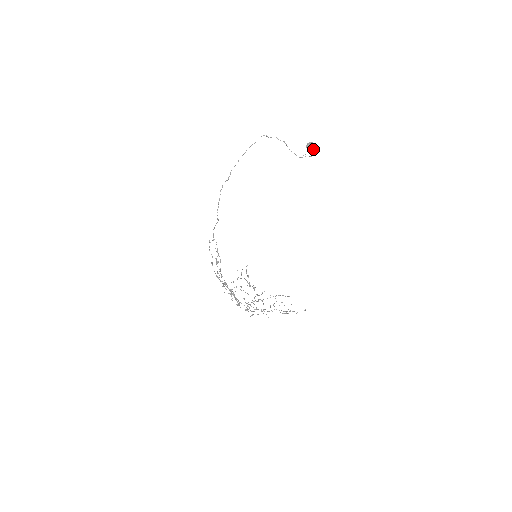
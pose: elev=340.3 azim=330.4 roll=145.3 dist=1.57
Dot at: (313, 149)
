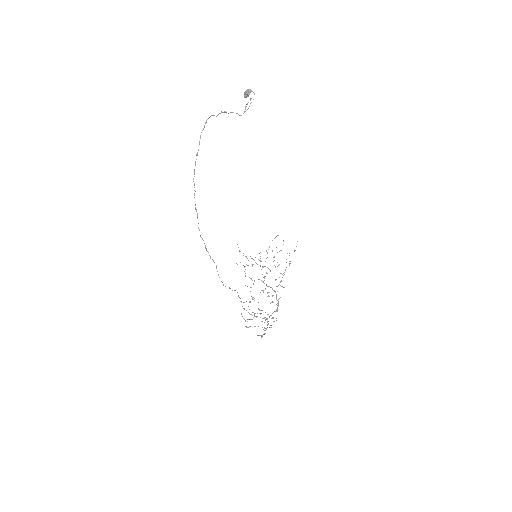
Dot at: occluded
